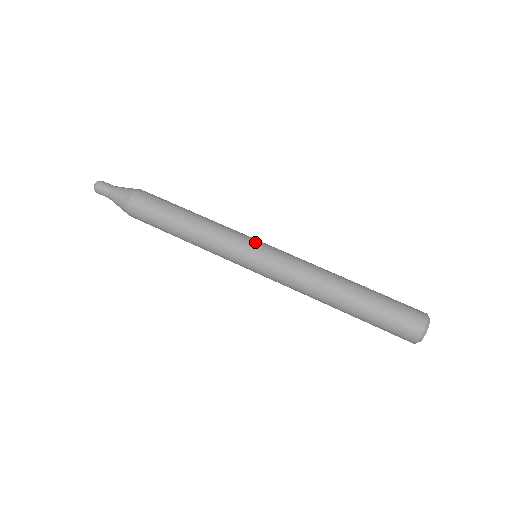
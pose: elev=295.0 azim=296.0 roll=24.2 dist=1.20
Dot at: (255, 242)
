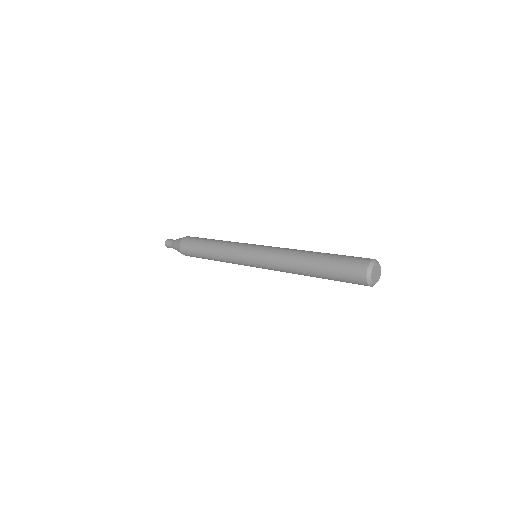
Dot at: (254, 244)
